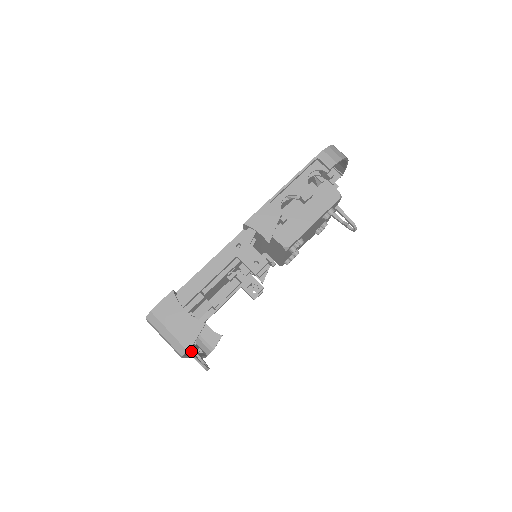
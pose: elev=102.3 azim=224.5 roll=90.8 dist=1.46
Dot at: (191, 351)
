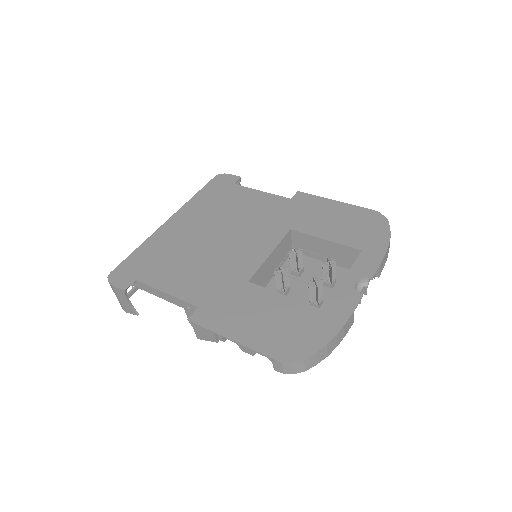
Dot at: occluded
